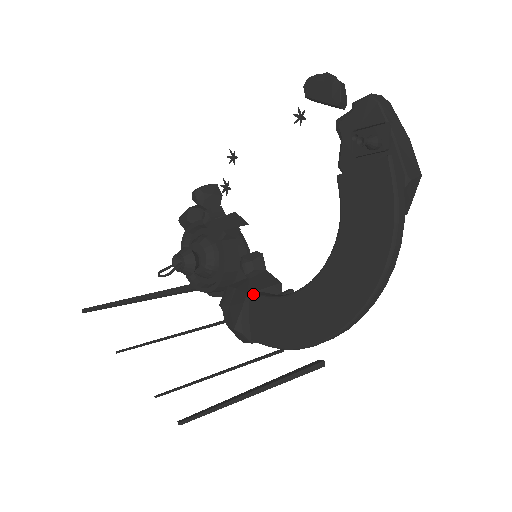
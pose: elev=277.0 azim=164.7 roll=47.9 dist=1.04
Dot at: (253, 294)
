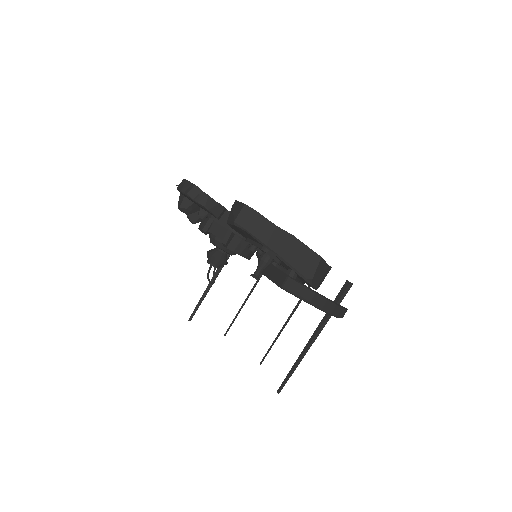
Dot at: occluded
